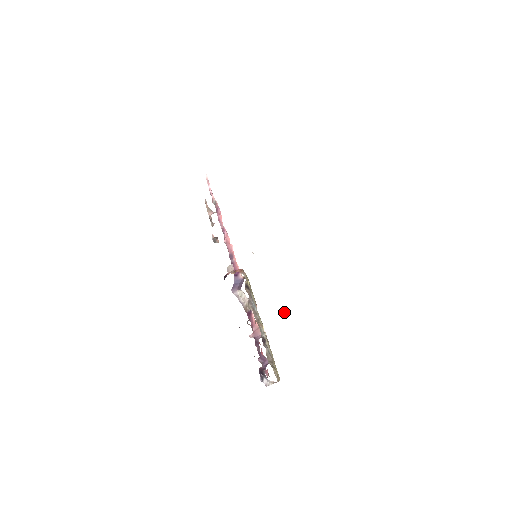
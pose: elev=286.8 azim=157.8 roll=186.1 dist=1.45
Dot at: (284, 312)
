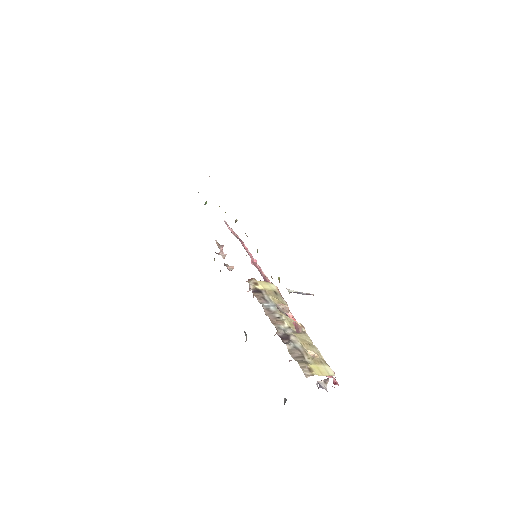
Dot at: (299, 293)
